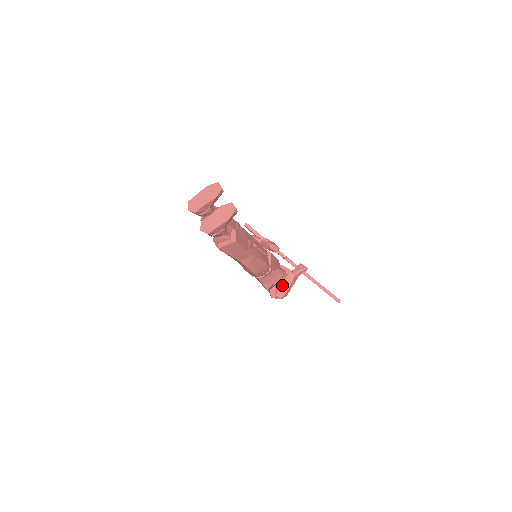
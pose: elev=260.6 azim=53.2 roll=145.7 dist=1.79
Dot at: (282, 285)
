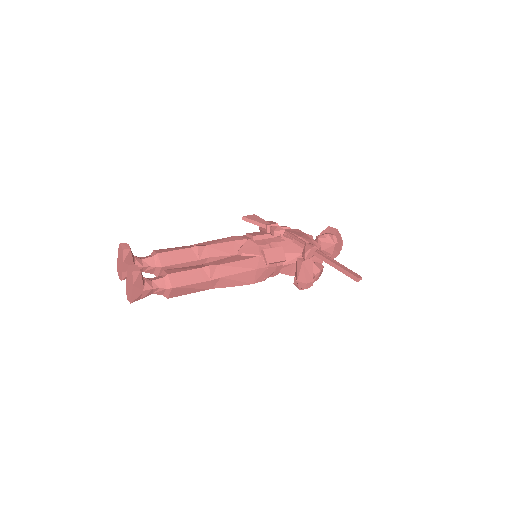
Dot at: (297, 276)
